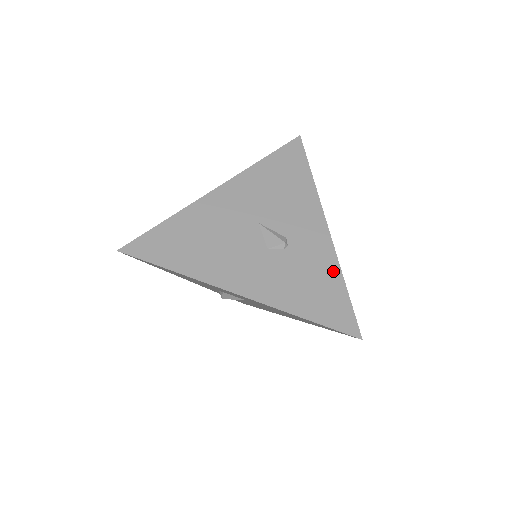
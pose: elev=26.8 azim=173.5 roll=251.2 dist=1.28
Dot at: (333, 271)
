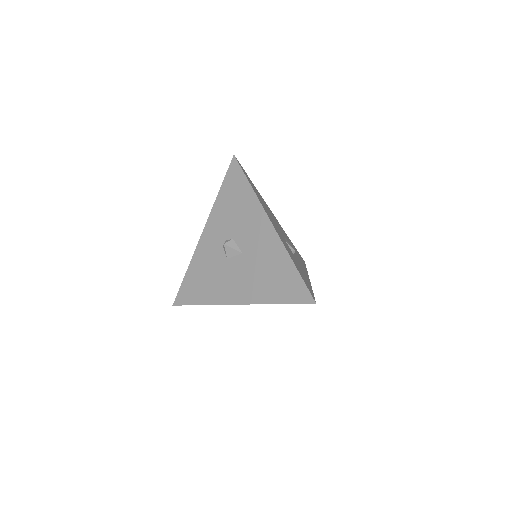
Dot at: (309, 283)
